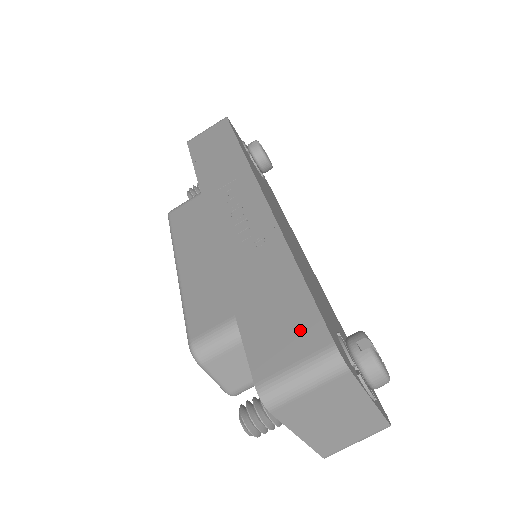
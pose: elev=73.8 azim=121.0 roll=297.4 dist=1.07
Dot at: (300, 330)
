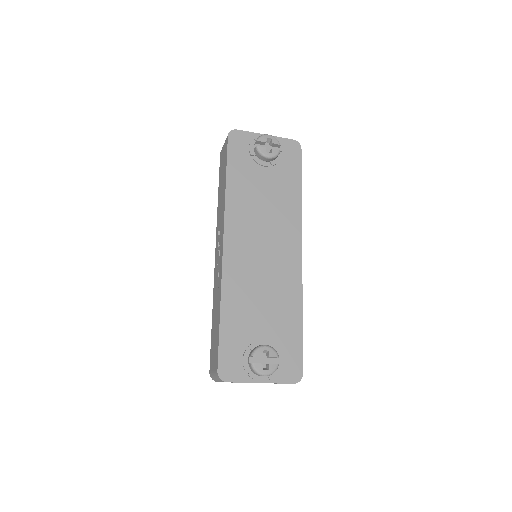
Dot at: (215, 356)
